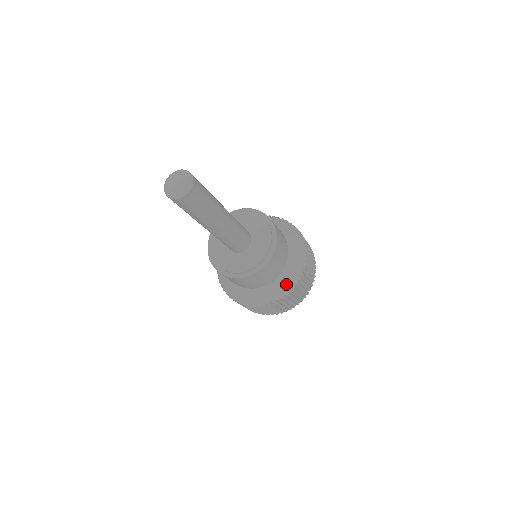
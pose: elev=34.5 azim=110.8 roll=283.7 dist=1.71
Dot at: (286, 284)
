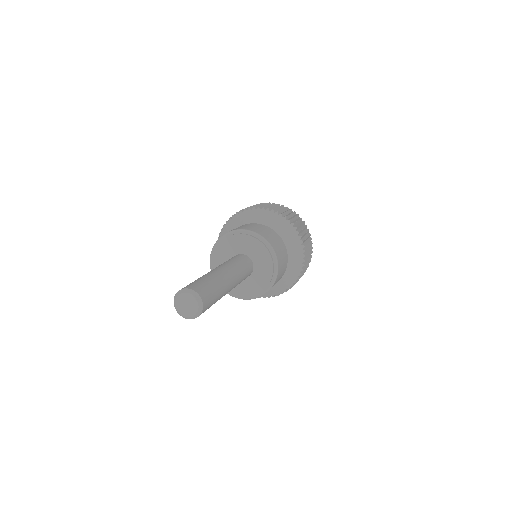
Dot at: (297, 251)
